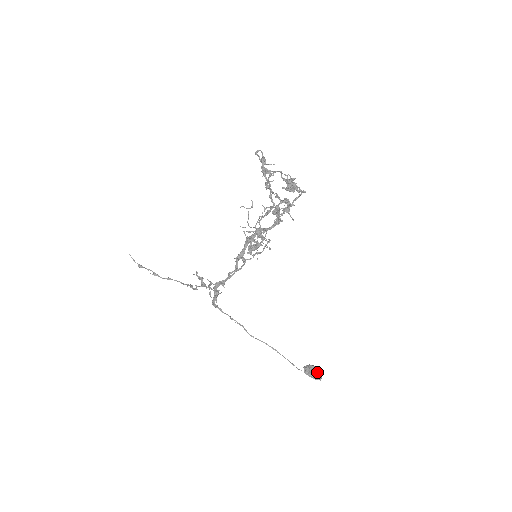
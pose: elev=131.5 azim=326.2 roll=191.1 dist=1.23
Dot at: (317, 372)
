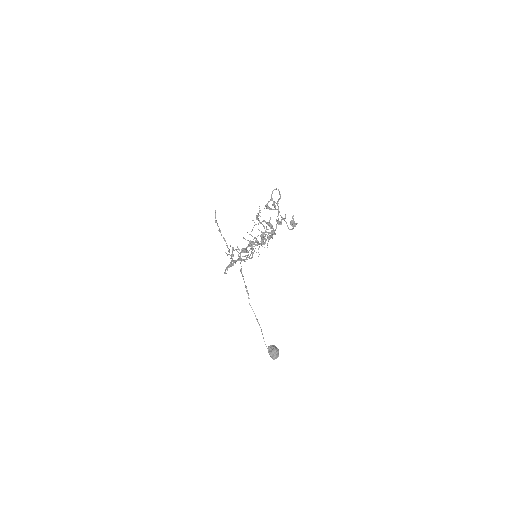
Dot at: (274, 353)
